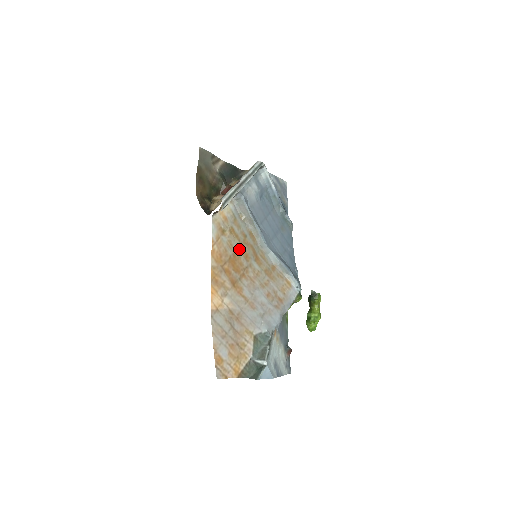
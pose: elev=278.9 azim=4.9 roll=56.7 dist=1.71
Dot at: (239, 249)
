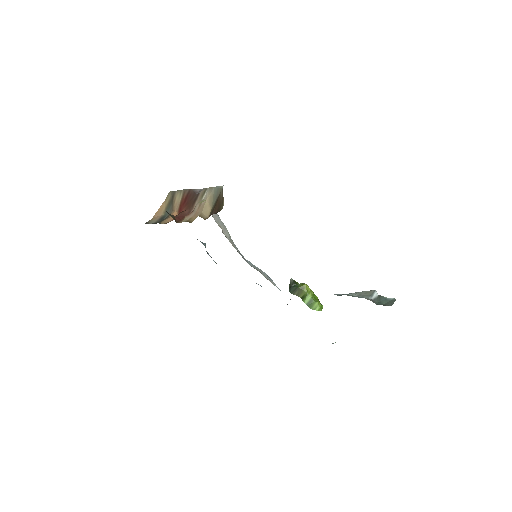
Dot at: occluded
